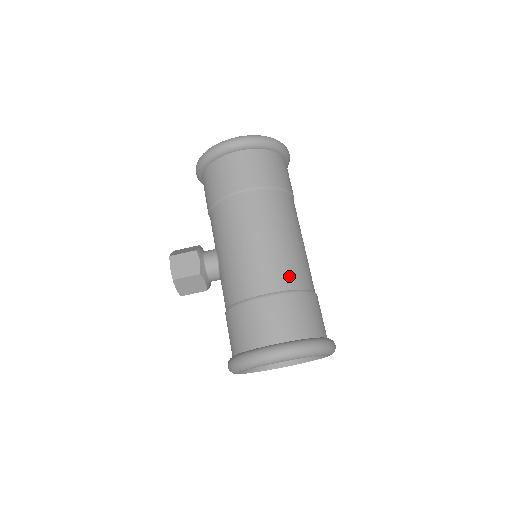
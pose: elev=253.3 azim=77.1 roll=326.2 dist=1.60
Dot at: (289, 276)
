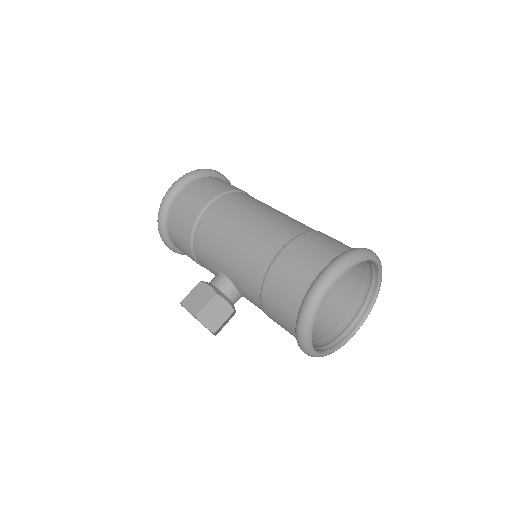
Dot at: (290, 228)
